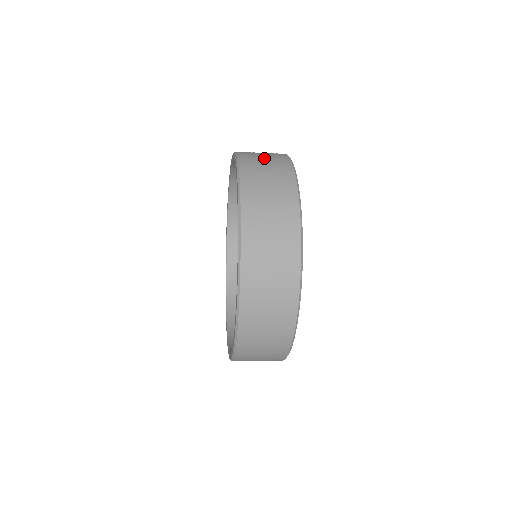
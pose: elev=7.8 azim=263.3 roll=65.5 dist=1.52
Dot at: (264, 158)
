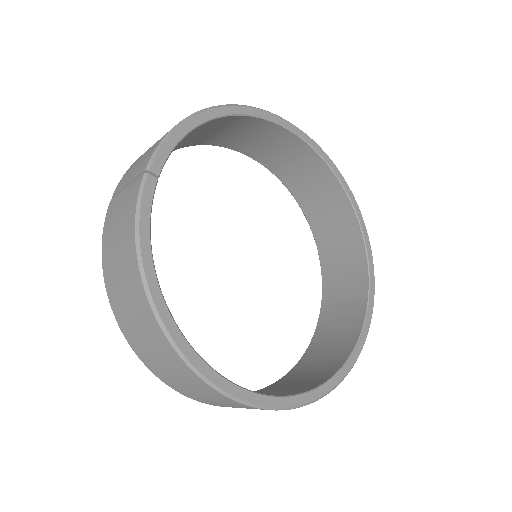
Dot at: (117, 226)
